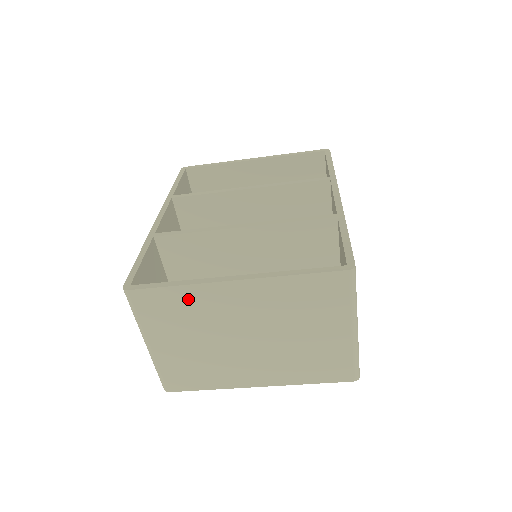
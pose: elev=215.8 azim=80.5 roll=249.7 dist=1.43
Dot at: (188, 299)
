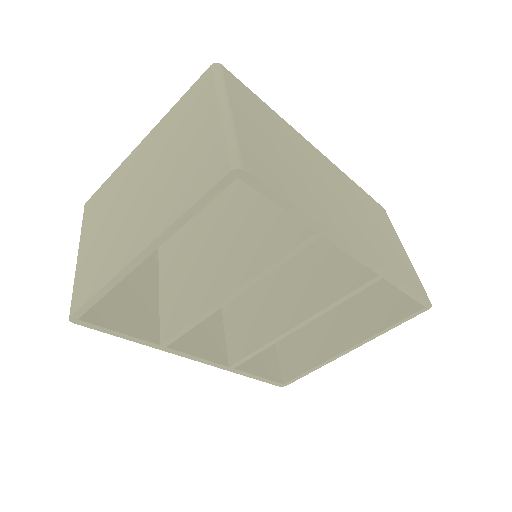
Dot at: (113, 183)
